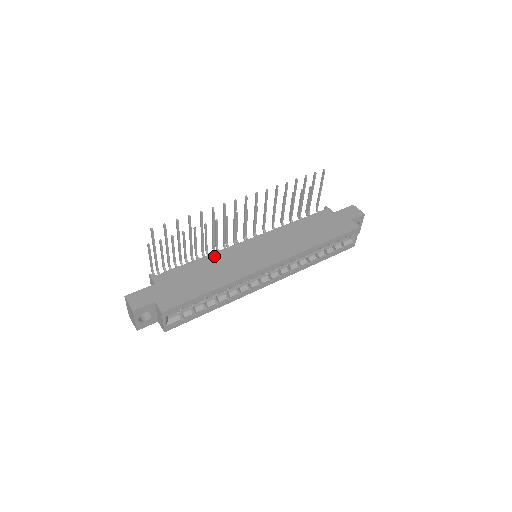
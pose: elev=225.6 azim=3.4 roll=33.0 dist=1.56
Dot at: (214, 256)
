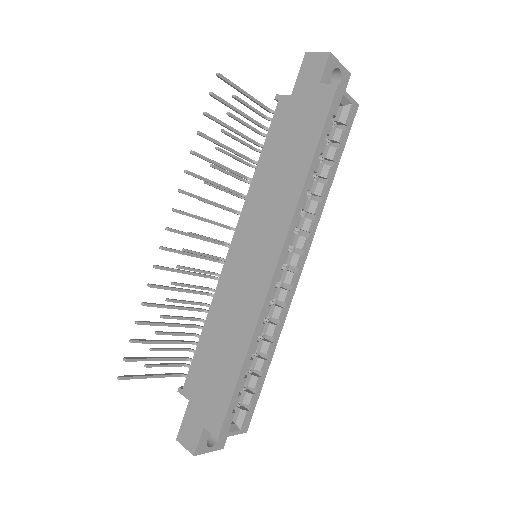
Dot at: (214, 309)
